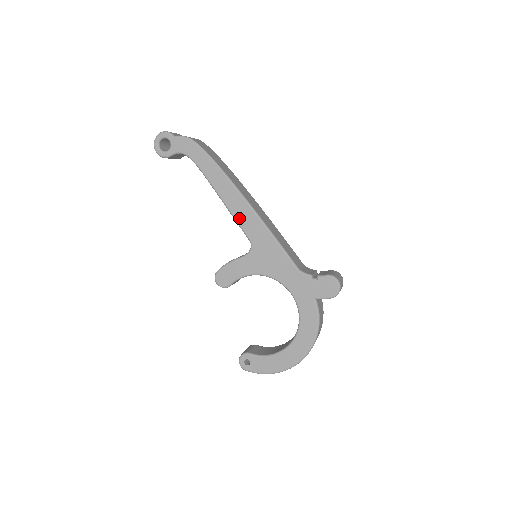
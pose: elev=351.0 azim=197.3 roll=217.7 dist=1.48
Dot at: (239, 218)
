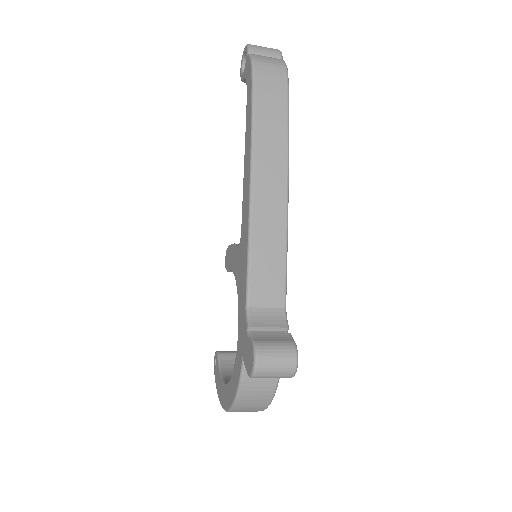
Dot at: (244, 196)
